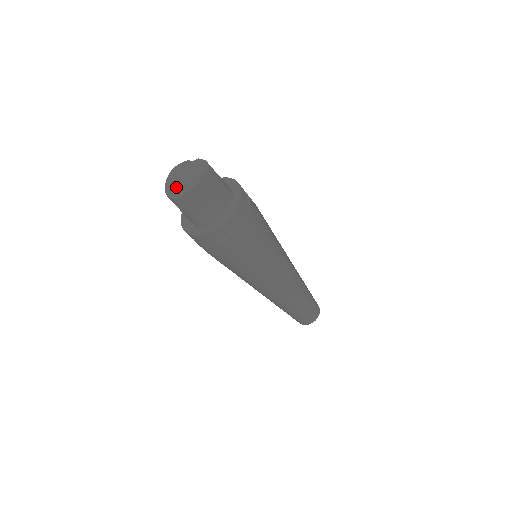
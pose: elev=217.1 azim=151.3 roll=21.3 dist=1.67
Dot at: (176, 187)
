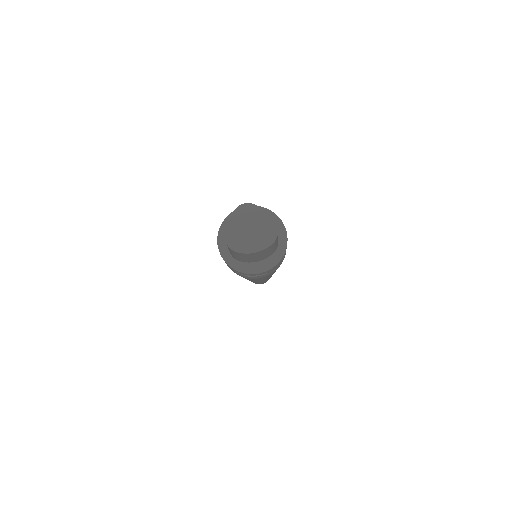
Dot at: (238, 234)
